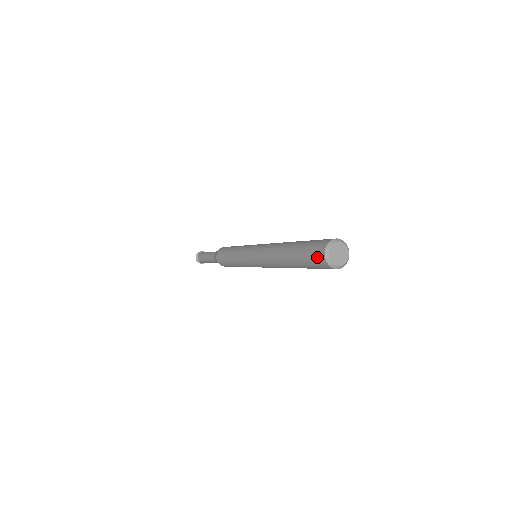
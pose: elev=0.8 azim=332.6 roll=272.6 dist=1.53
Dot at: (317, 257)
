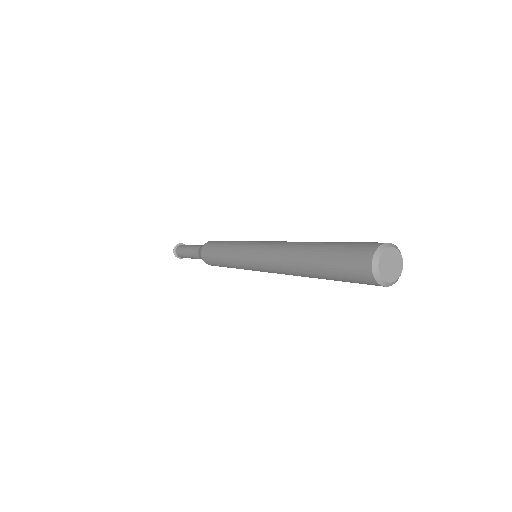
Dot at: (360, 254)
